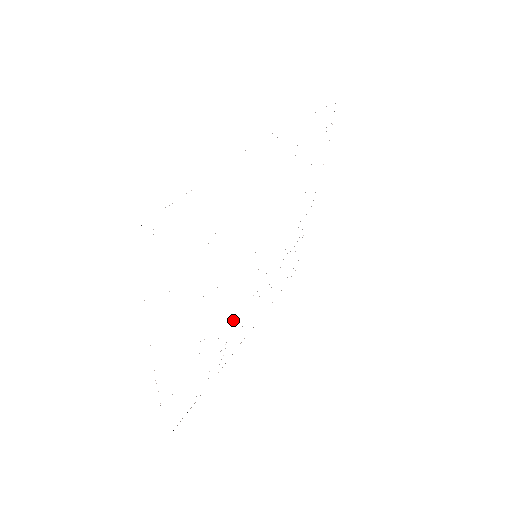
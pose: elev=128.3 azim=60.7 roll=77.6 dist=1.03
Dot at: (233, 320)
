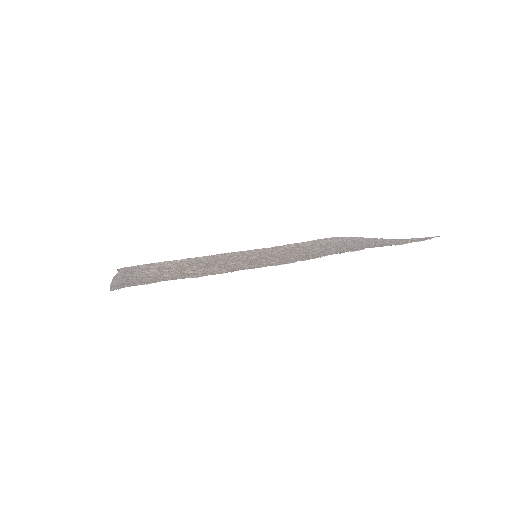
Dot at: (214, 258)
